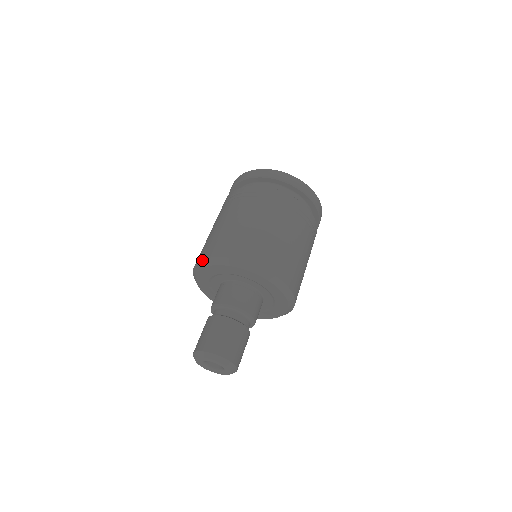
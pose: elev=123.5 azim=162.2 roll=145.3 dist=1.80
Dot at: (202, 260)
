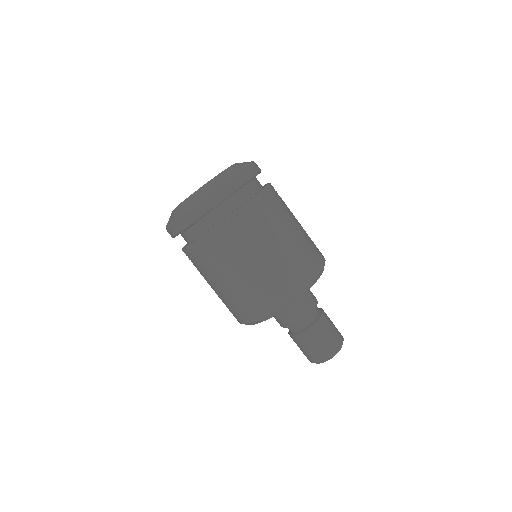
Dot at: occluded
